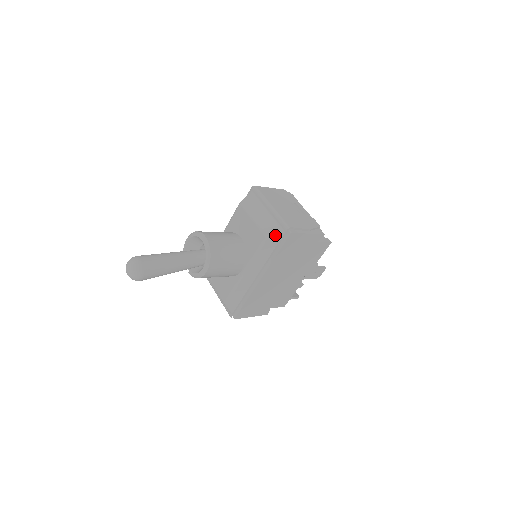
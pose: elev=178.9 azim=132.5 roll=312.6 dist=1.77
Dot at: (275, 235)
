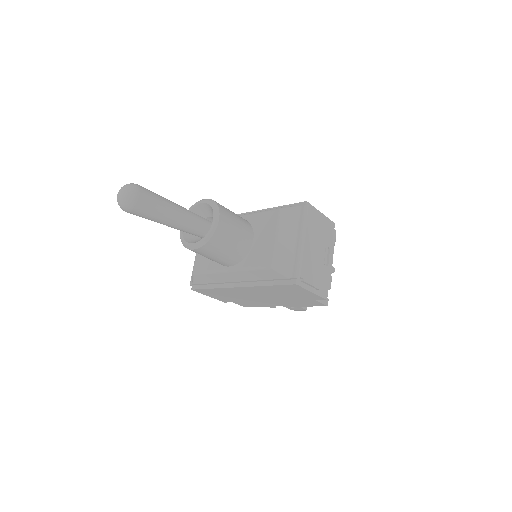
Dot at: (281, 272)
